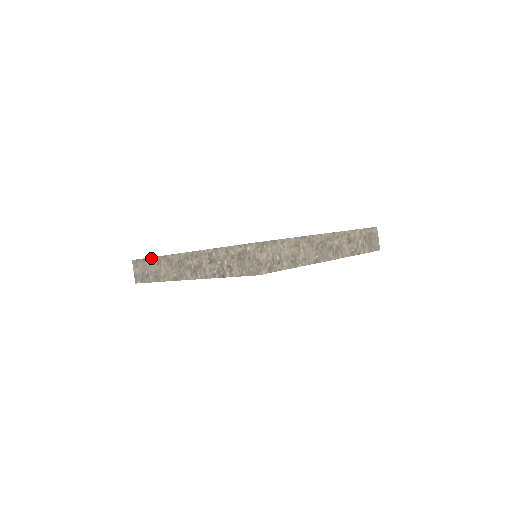
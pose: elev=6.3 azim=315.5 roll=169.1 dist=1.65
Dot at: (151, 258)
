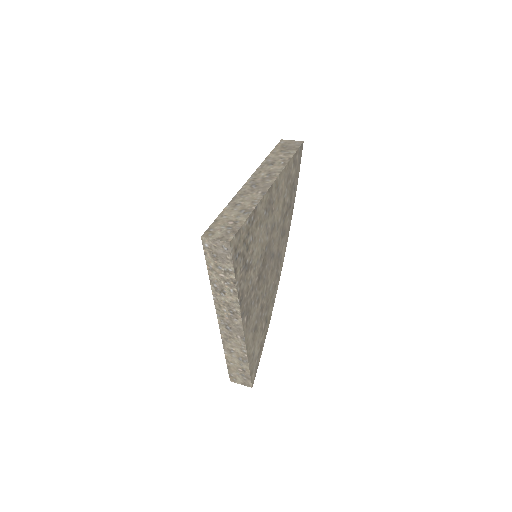
Dot at: (226, 358)
